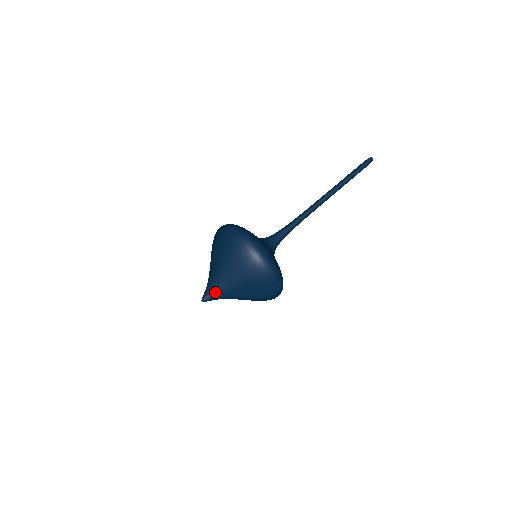
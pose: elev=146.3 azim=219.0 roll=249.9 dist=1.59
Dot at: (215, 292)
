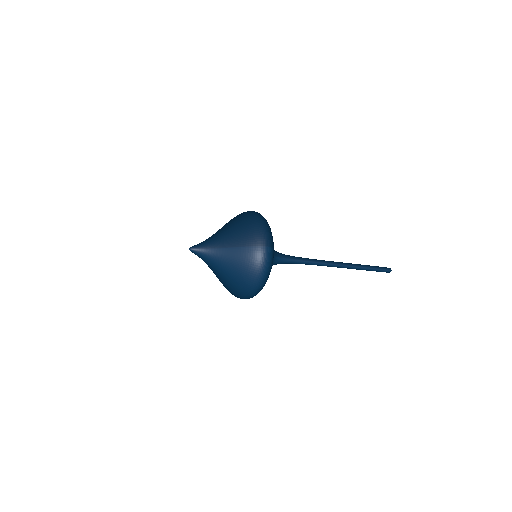
Dot at: (206, 243)
